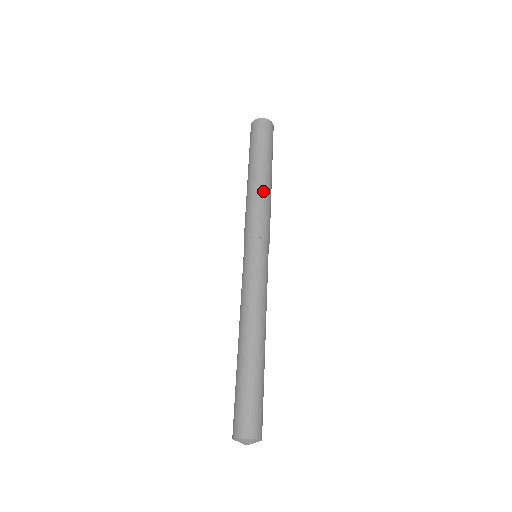
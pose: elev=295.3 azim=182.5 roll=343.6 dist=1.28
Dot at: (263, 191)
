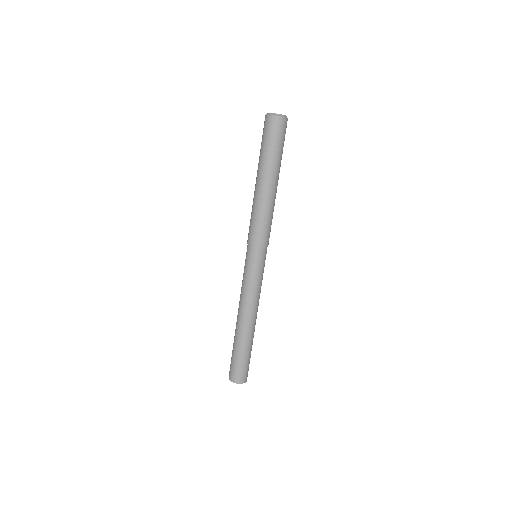
Dot at: (259, 201)
